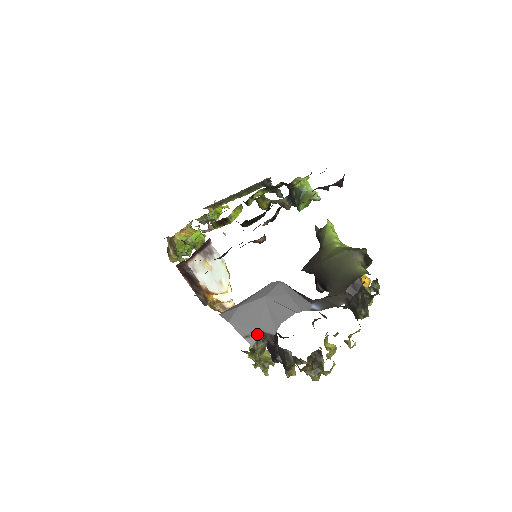
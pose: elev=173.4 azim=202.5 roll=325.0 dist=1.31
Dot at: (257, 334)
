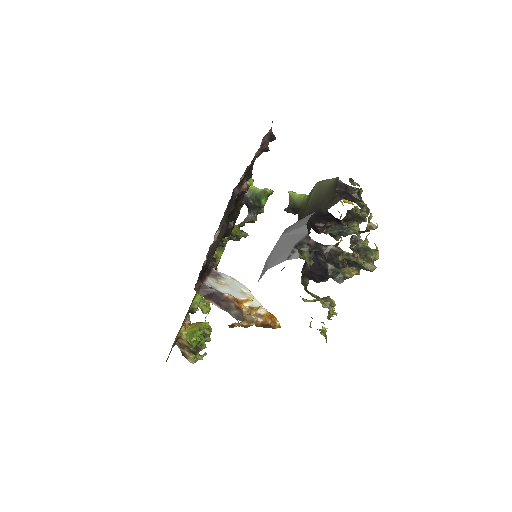
Dot at: (295, 248)
